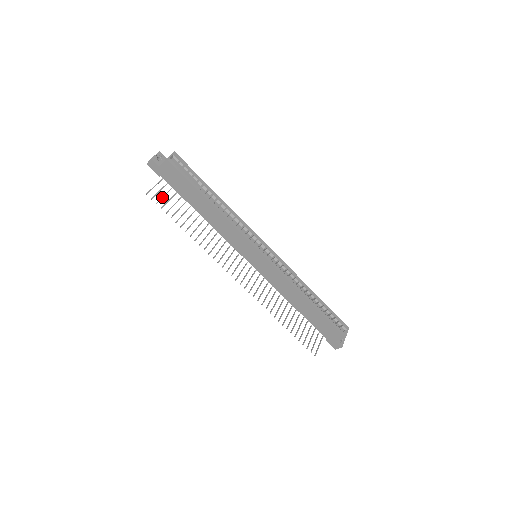
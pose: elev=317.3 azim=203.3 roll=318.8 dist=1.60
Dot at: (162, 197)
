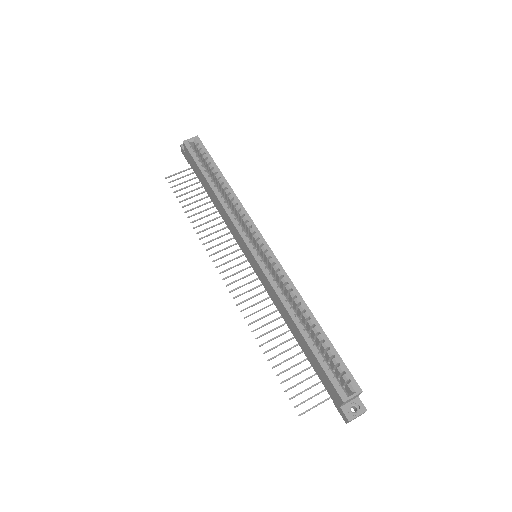
Dot at: occluded
